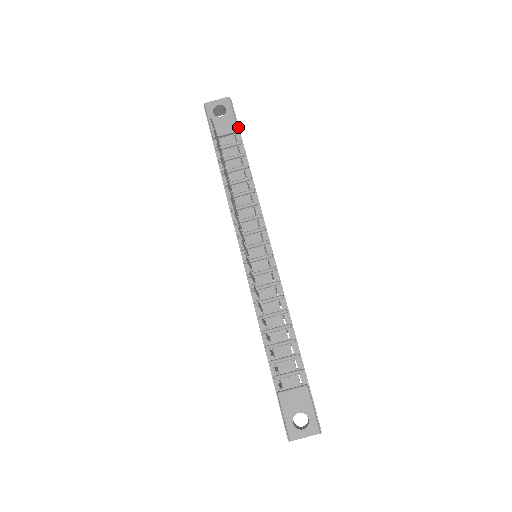
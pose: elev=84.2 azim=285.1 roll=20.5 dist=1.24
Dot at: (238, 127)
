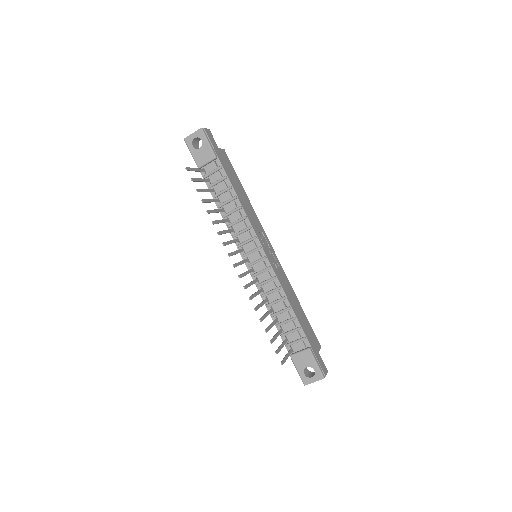
Dot at: (215, 153)
